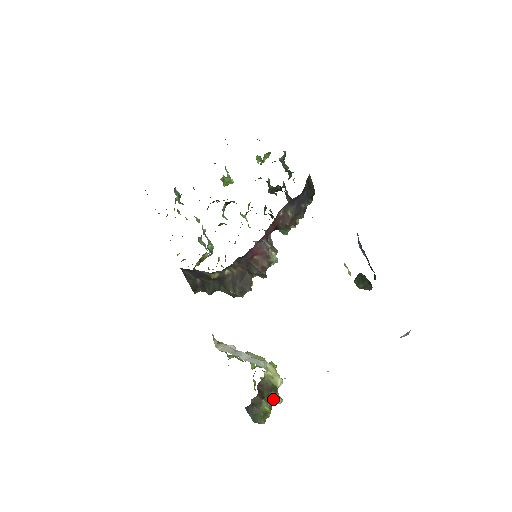
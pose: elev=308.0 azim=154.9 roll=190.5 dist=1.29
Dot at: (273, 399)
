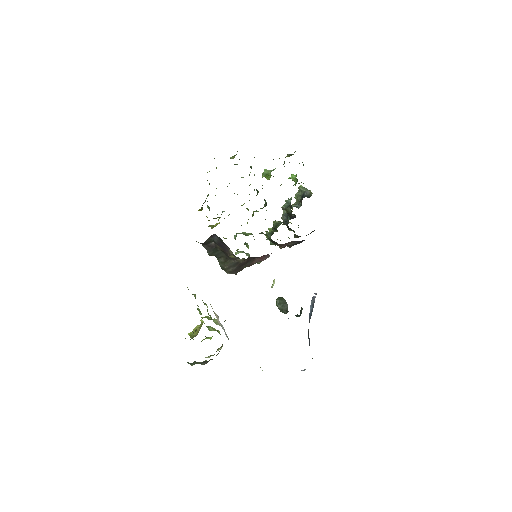
Dot at: (209, 356)
